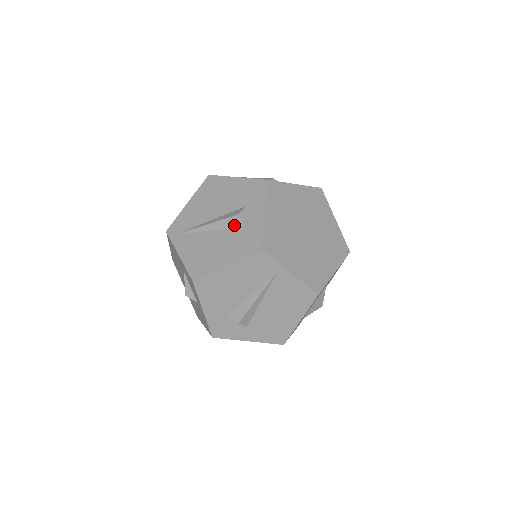
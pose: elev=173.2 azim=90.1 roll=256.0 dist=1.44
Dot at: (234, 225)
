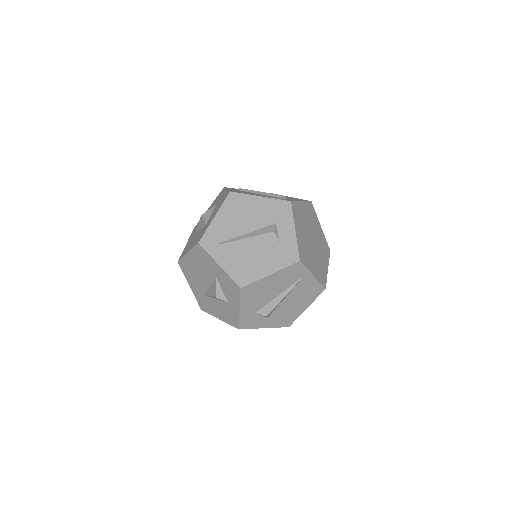
Dot at: (270, 240)
